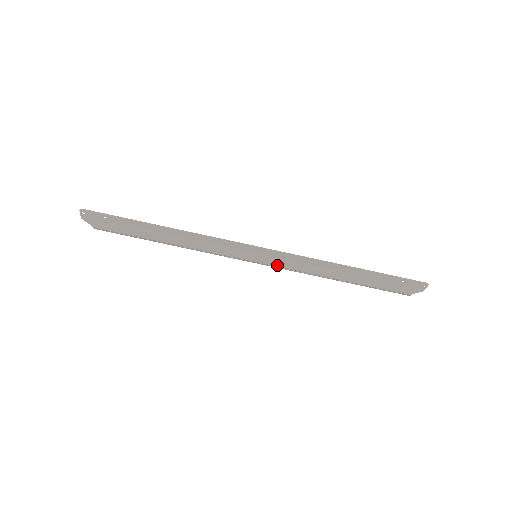
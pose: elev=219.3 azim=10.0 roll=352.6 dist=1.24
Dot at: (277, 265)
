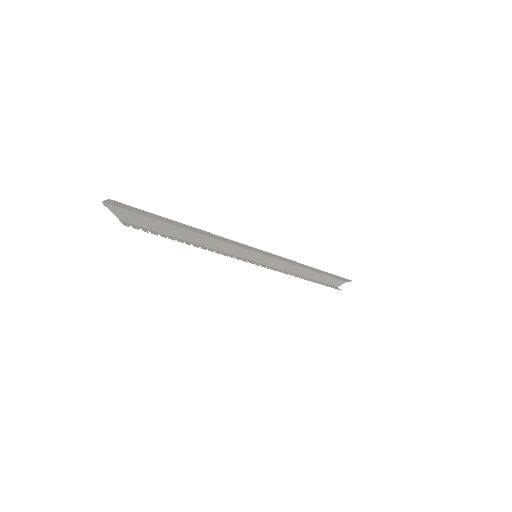
Dot at: (268, 264)
